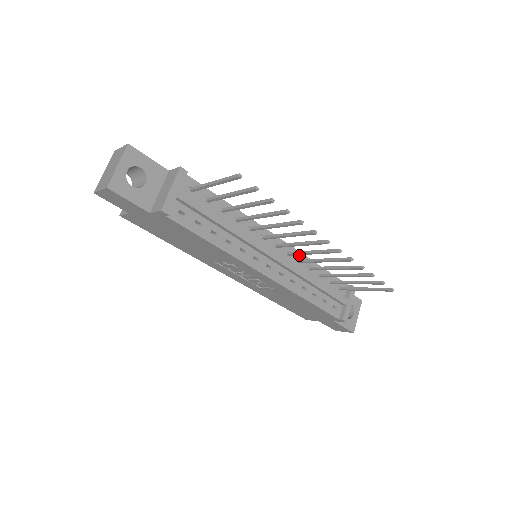
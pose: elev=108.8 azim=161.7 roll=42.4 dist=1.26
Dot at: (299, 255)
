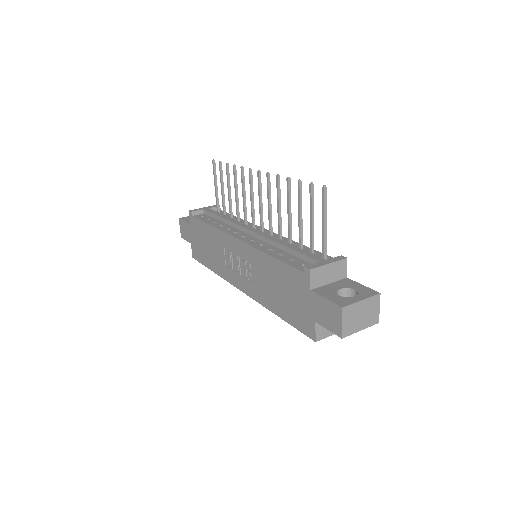
Dot at: (284, 239)
